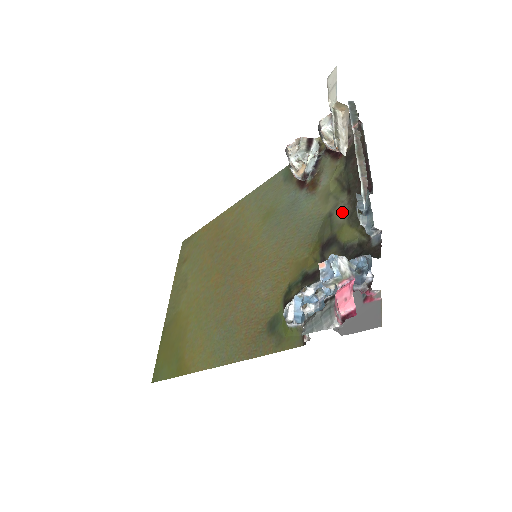
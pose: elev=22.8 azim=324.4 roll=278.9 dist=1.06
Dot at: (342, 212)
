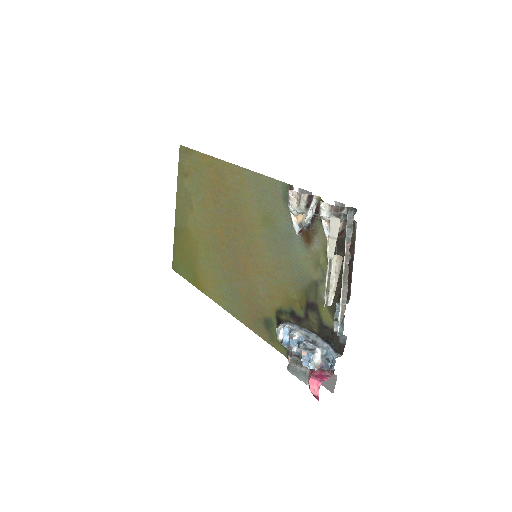
Dot at: occluded
